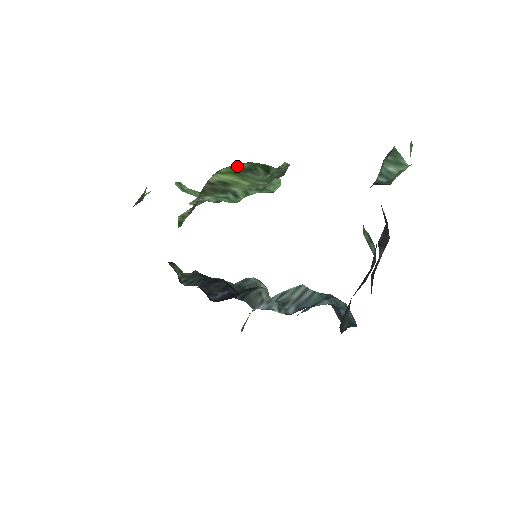
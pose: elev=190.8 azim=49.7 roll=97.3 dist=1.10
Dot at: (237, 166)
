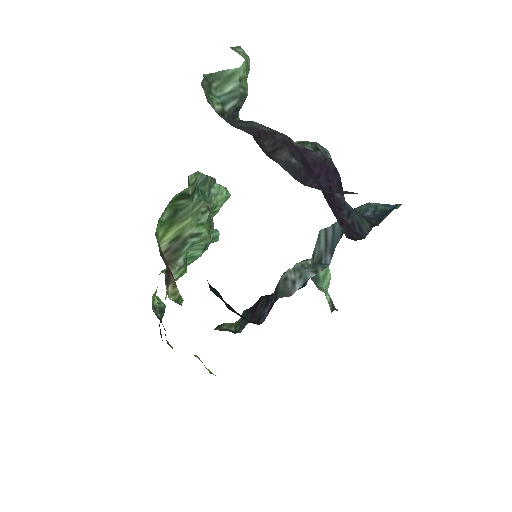
Dot at: (164, 220)
